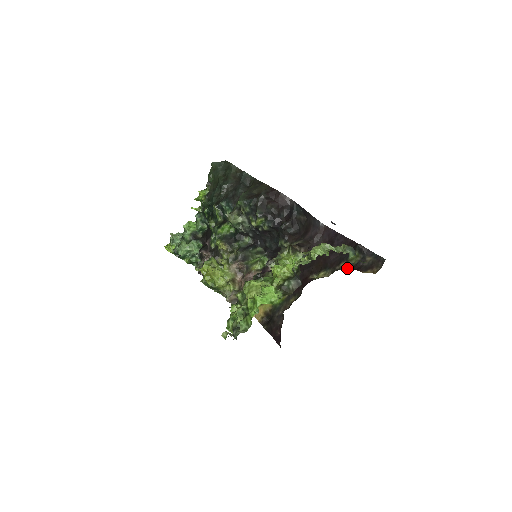
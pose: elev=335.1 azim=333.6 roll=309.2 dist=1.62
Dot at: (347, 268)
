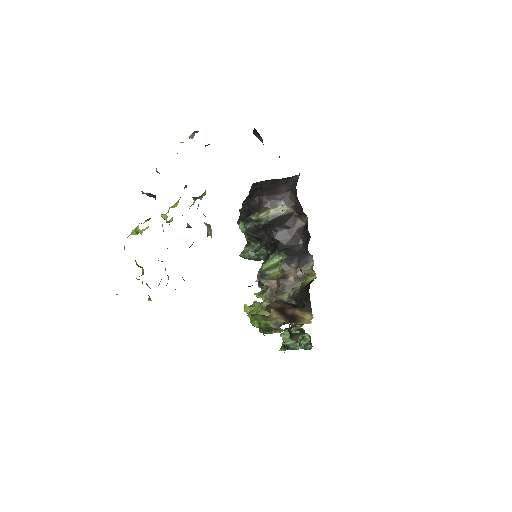
Dot at: occluded
